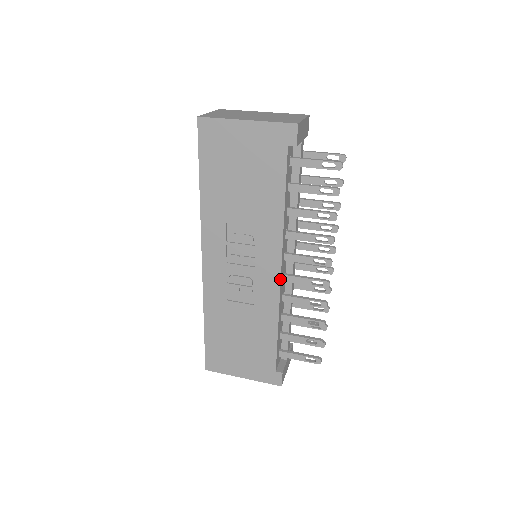
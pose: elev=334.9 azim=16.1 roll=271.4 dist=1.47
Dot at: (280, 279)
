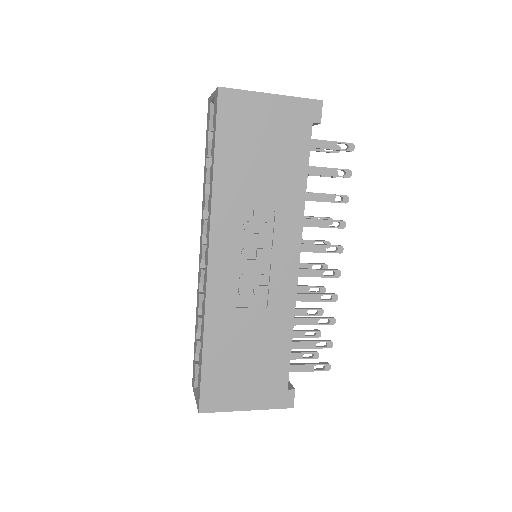
Dot at: (298, 271)
